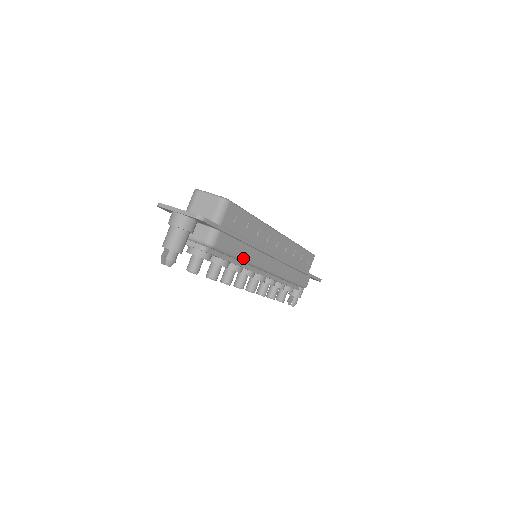
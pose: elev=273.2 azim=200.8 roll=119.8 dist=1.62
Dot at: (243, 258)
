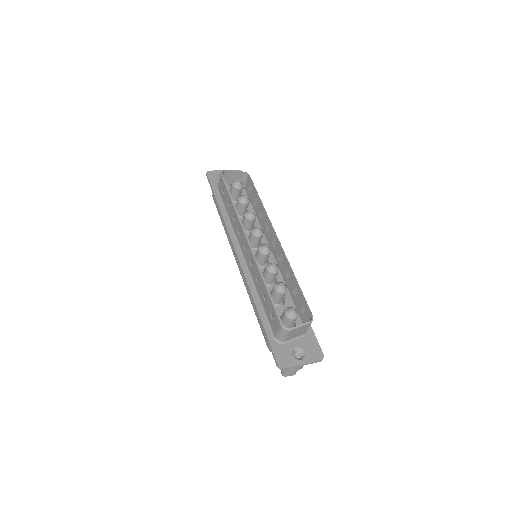
Dot at: occluded
